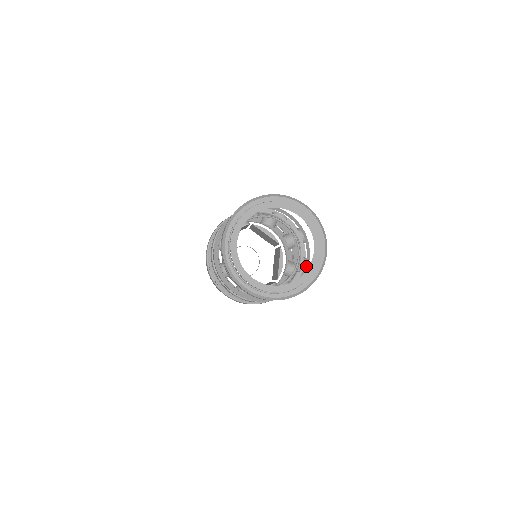
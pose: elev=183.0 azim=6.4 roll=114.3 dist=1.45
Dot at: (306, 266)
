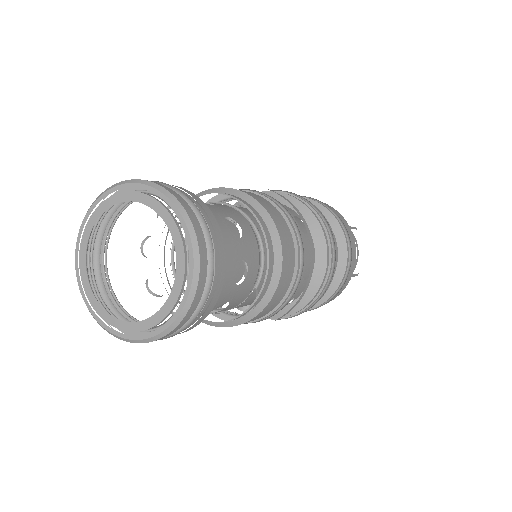
Dot at: (277, 269)
